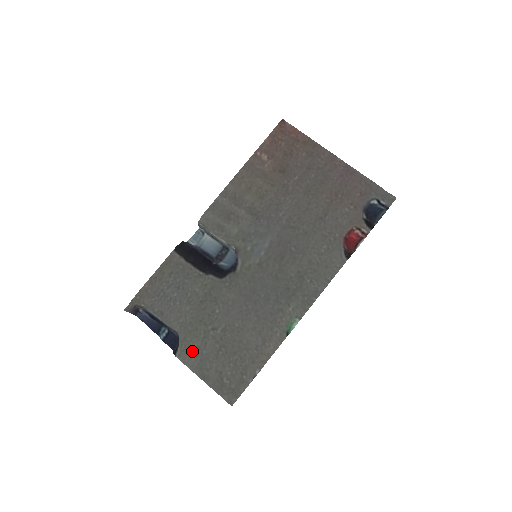
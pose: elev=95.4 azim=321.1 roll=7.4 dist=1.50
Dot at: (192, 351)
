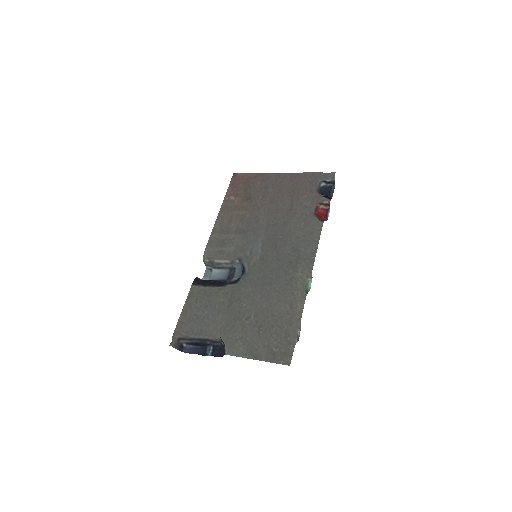
Dot at: (237, 343)
